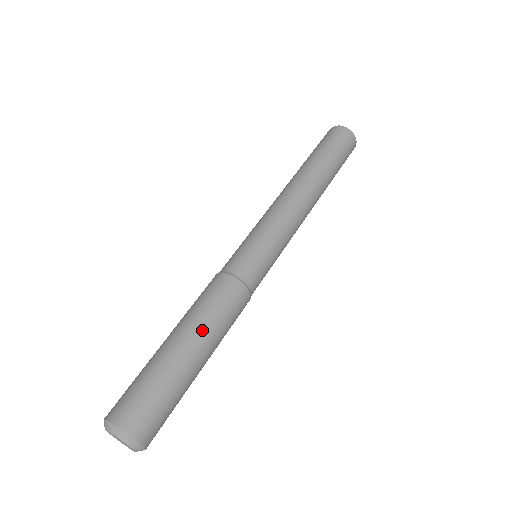
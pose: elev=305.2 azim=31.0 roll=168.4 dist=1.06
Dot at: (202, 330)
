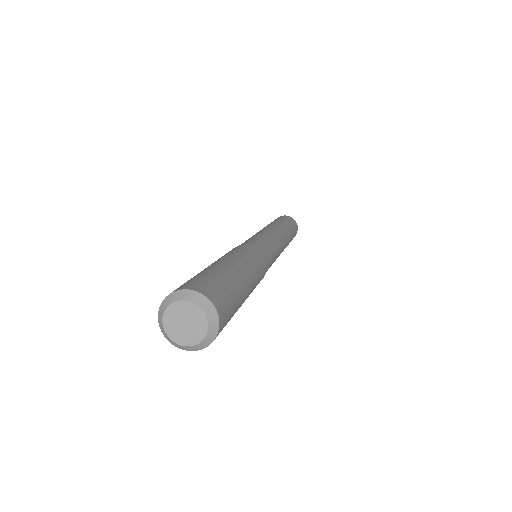
Dot at: (230, 257)
